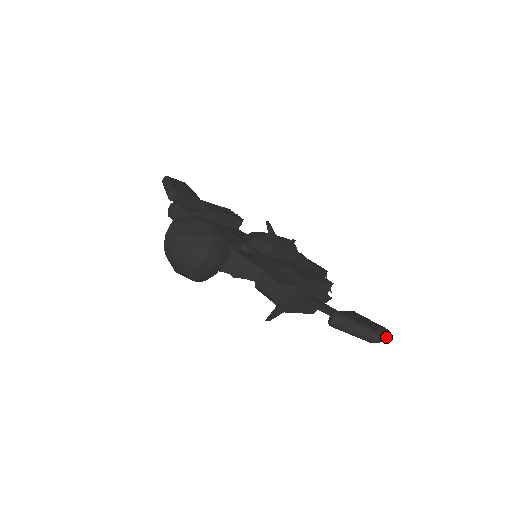
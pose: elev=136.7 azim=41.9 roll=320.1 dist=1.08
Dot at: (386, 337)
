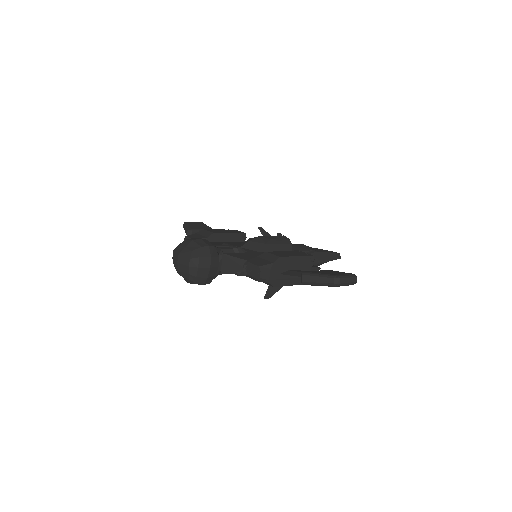
Dot at: (349, 279)
